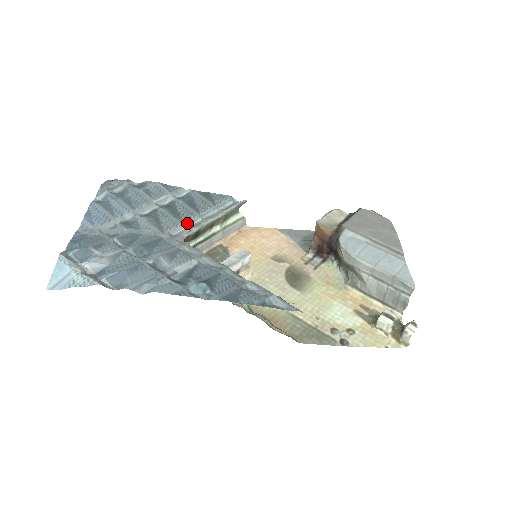
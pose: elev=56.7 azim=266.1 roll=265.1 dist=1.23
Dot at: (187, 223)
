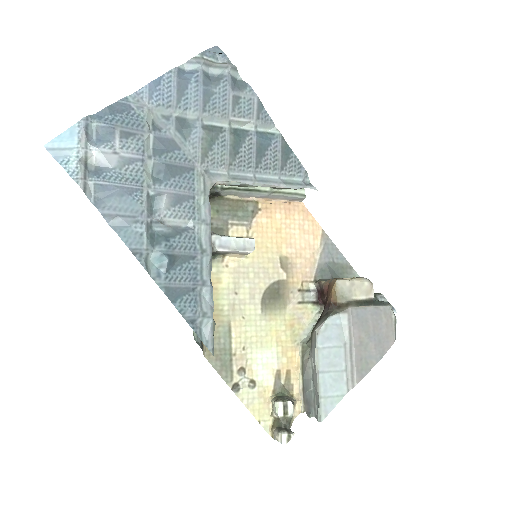
Dot at: (235, 169)
